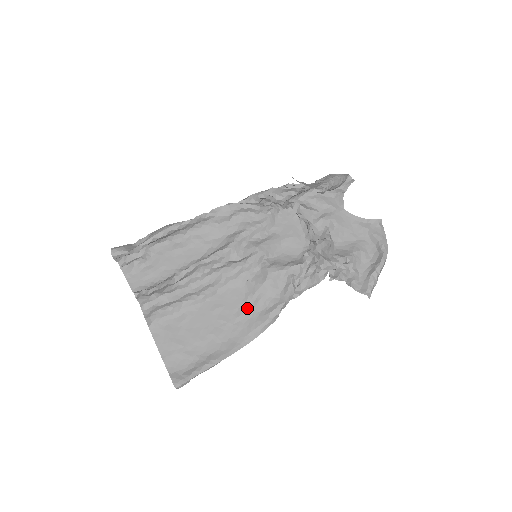
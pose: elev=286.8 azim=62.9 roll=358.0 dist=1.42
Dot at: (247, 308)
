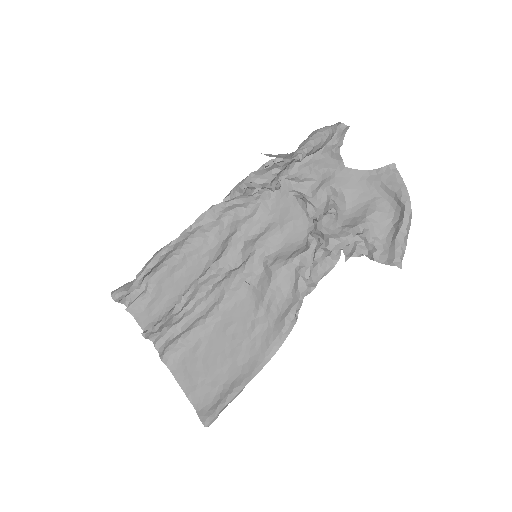
Dot at: (260, 318)
